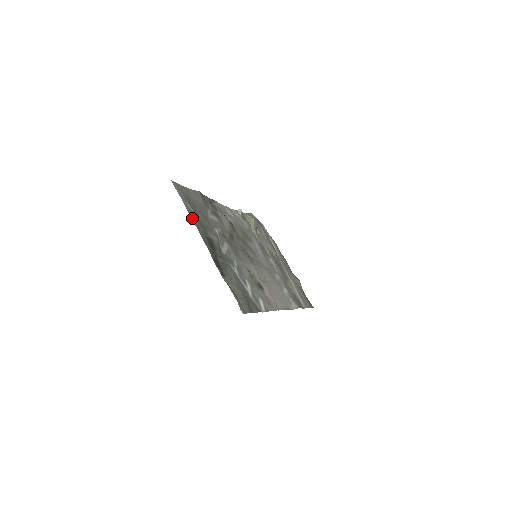
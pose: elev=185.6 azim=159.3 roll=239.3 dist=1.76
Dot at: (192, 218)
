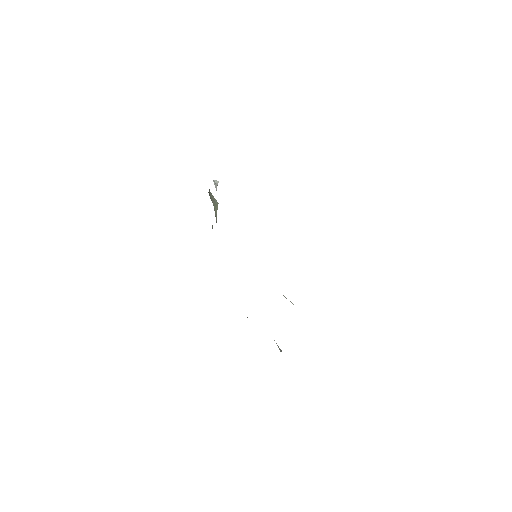
Dot at: occluded
